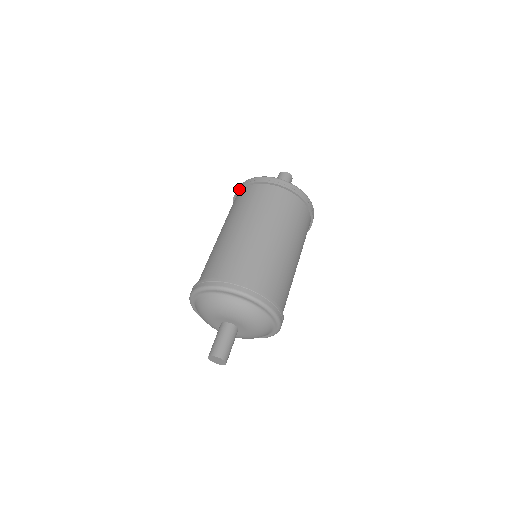
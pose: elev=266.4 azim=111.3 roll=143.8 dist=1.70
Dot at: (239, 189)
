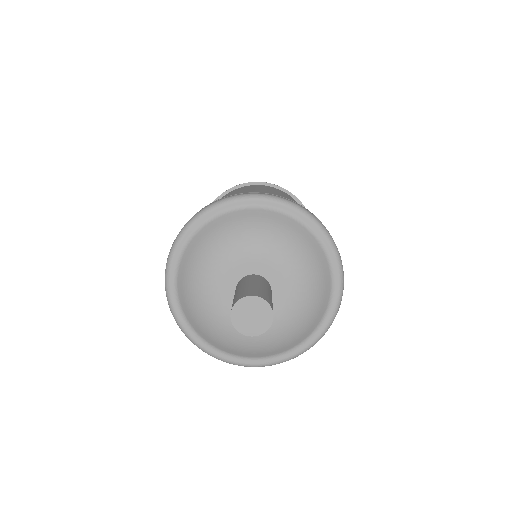
Dot at: (224, 192)
